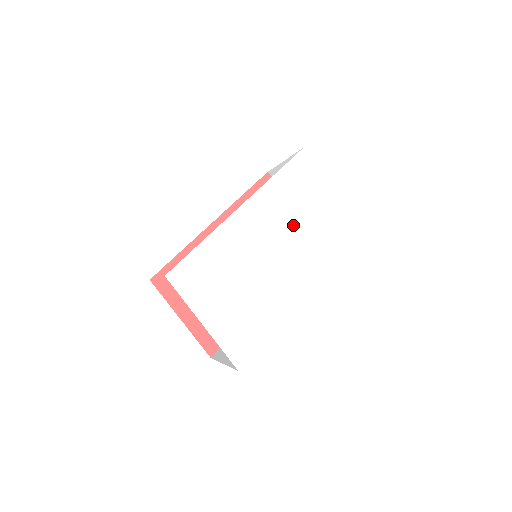
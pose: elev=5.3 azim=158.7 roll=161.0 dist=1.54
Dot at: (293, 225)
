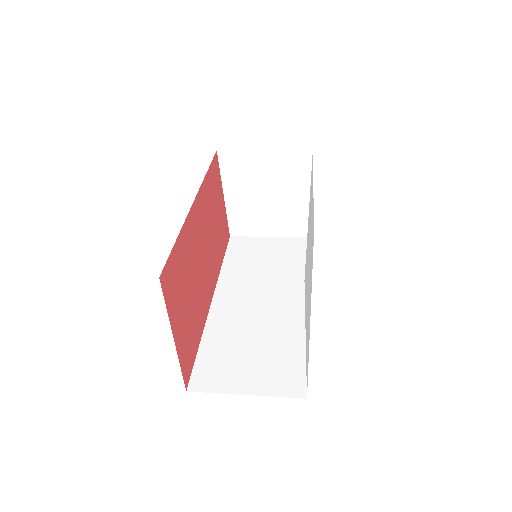
Dot at: (311, 229)
